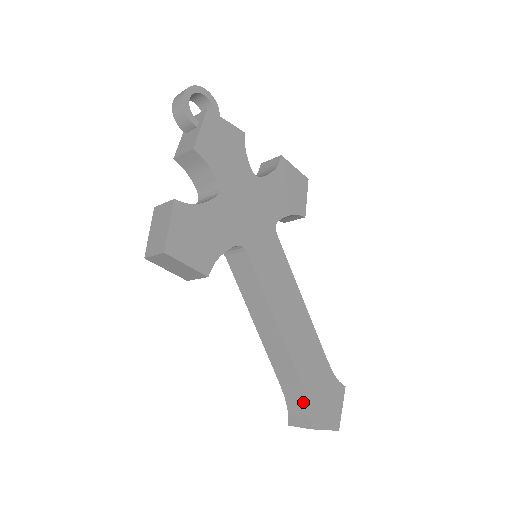
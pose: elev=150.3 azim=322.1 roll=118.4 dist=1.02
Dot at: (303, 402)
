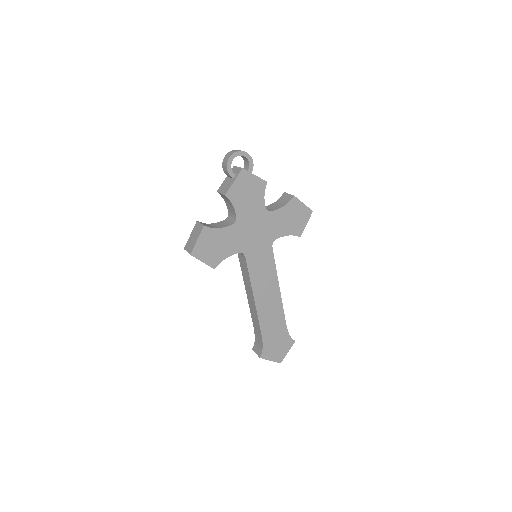
Dot at: (261, 343)
